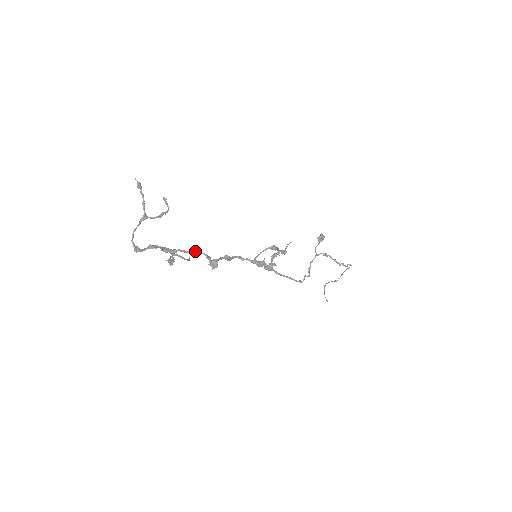
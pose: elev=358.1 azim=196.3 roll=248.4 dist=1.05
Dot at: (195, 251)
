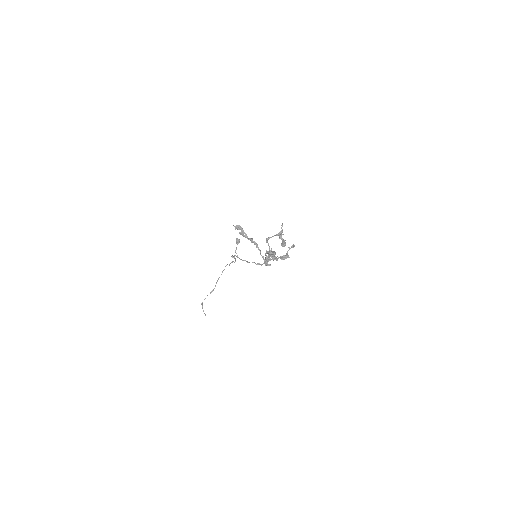
Dot at: (271, 253)
